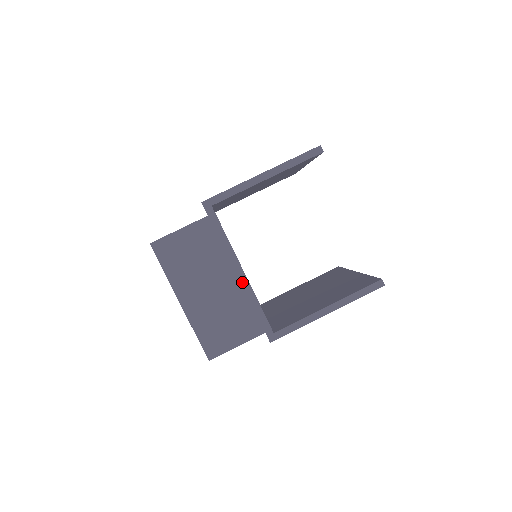
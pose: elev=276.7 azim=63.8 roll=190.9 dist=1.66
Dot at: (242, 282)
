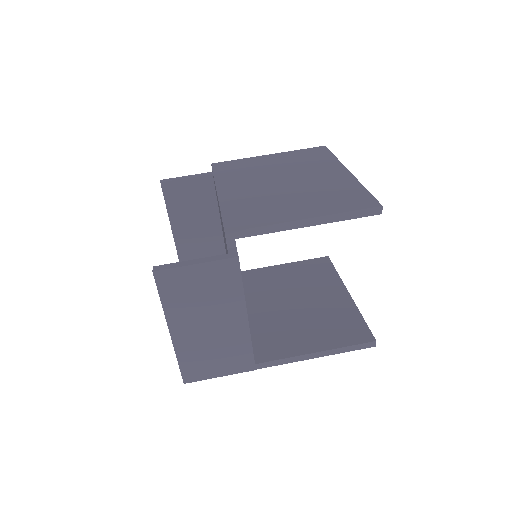
Dot at: (242, 327)
